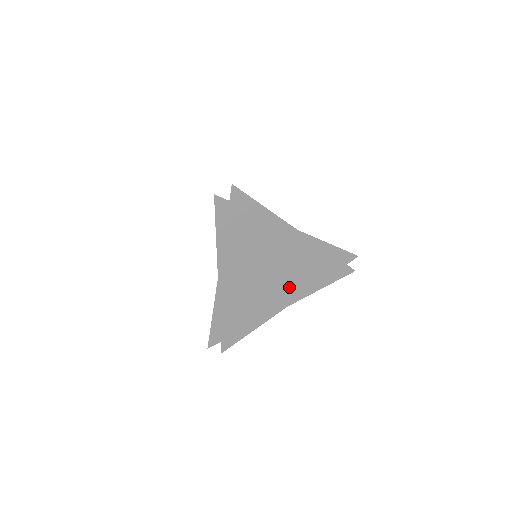
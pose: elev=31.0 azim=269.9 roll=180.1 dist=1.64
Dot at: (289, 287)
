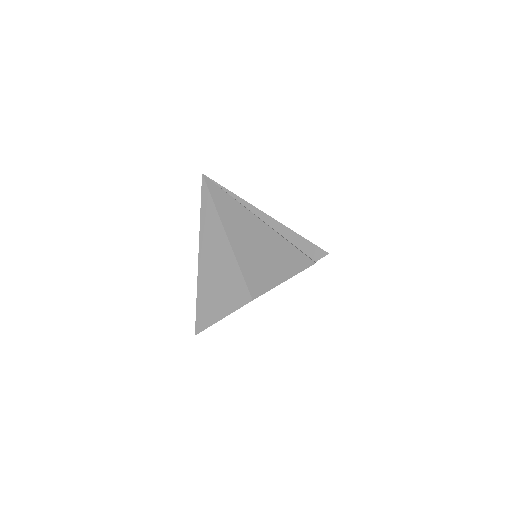
Dot at: occluded
